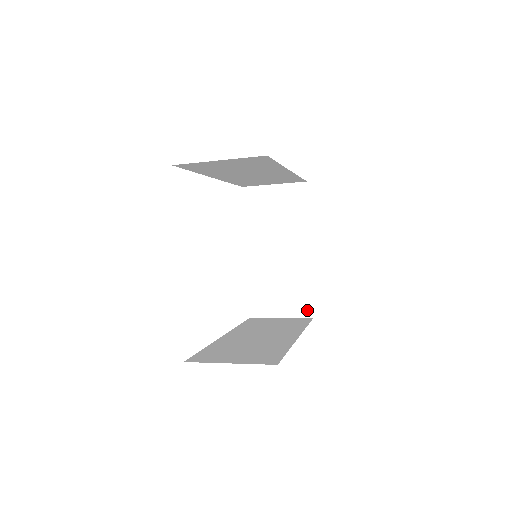
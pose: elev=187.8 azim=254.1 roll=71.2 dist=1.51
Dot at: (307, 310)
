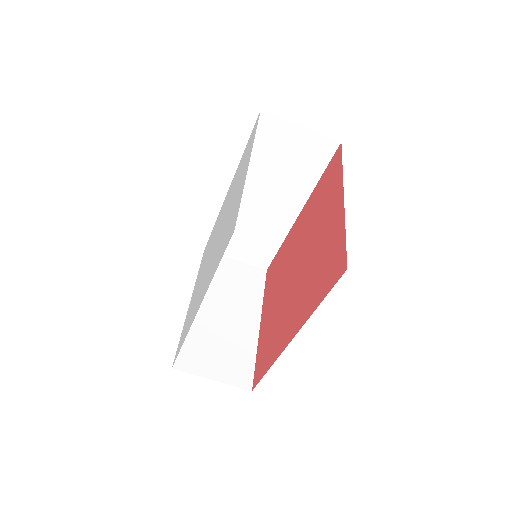
Dot at: (247, 380)
